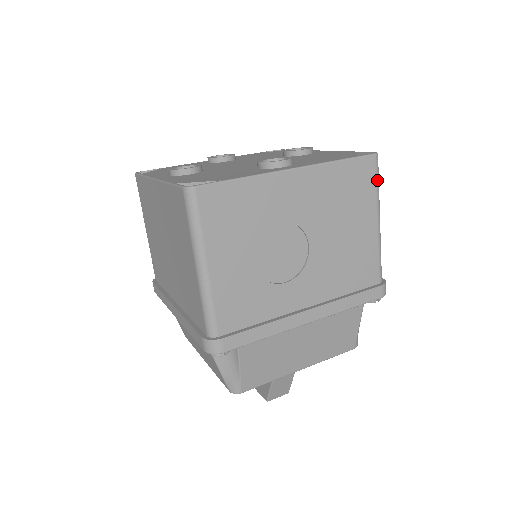
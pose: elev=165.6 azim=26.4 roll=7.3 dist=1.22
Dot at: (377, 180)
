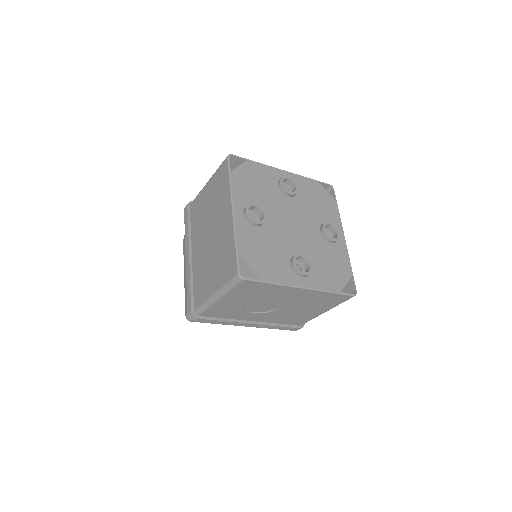
Dot at: occluded
